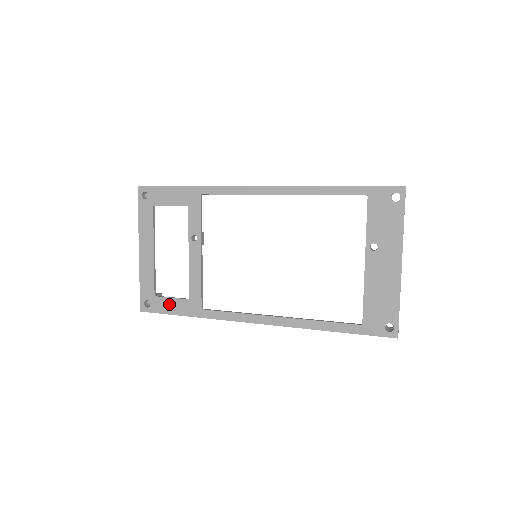
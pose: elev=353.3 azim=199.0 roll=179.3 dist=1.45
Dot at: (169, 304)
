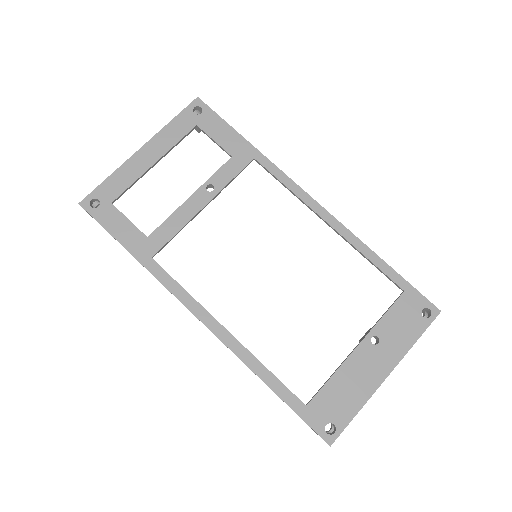
Dot at: (120, 223)
